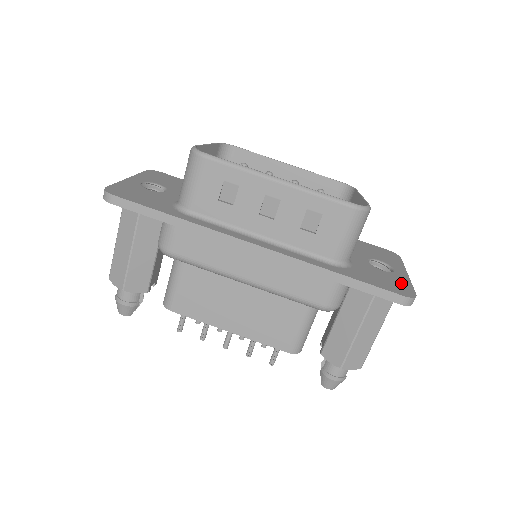
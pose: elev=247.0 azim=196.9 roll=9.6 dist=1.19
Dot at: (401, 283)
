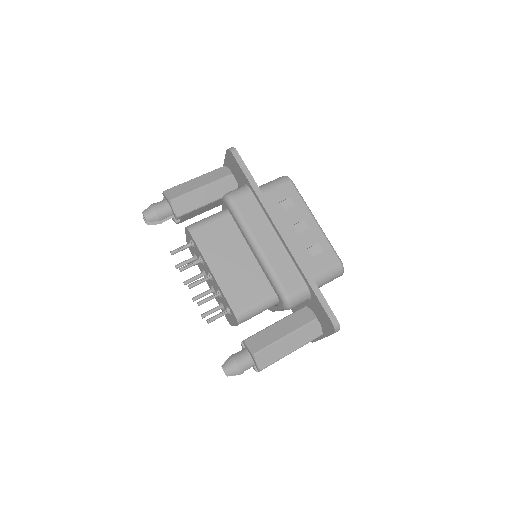
Dot at: occluded
